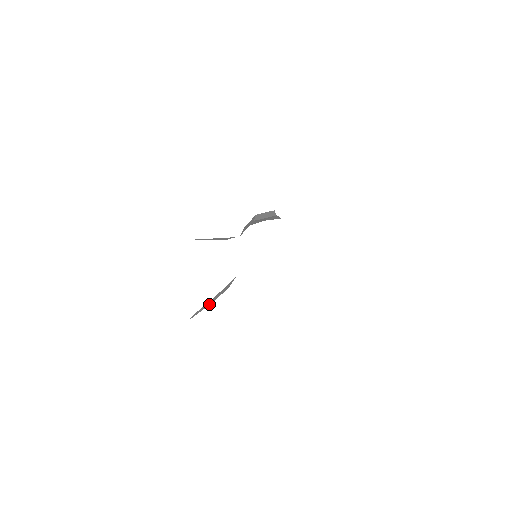
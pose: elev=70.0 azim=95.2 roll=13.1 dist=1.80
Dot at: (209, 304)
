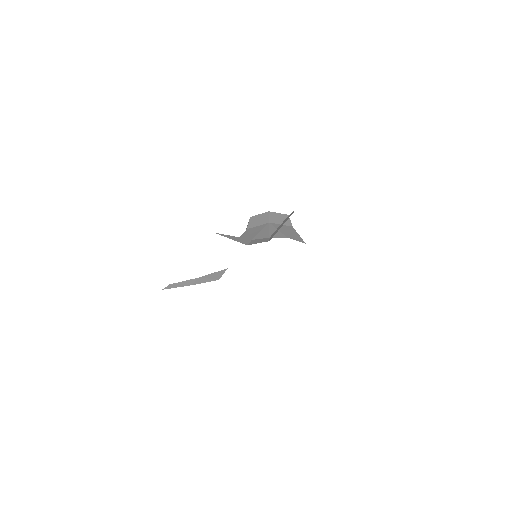
Dot at: (191, 284)
